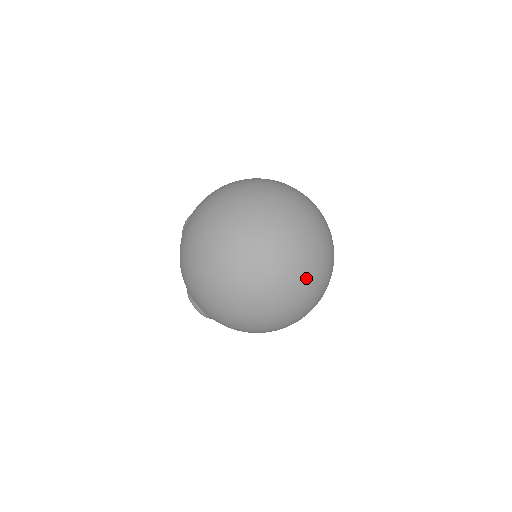
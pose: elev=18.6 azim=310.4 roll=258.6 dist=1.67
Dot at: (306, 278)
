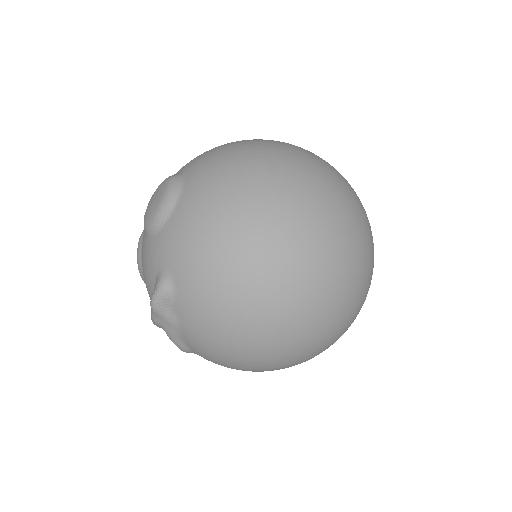
Dot at: (363, 215)
